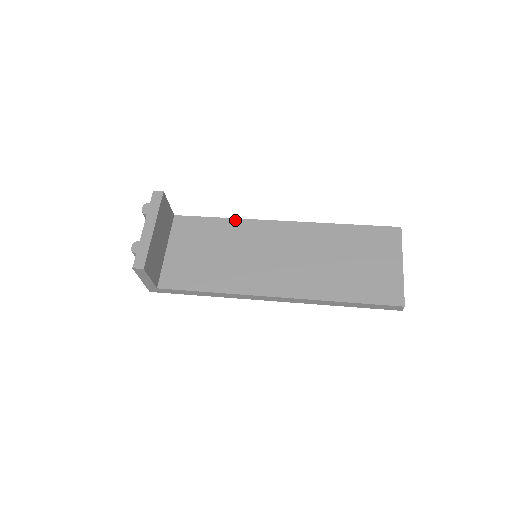
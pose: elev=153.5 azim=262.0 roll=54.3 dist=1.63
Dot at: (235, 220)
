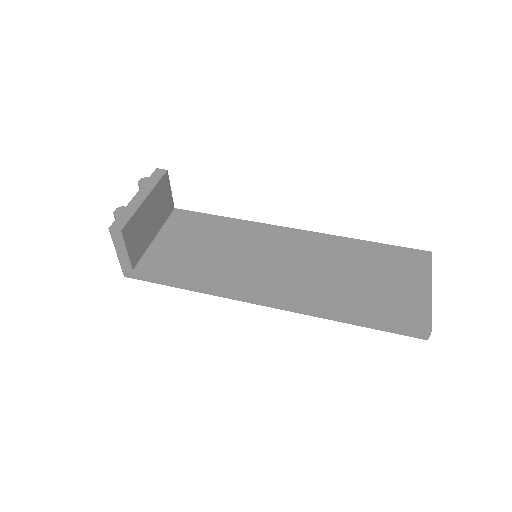
Dot at: (240, 221)
